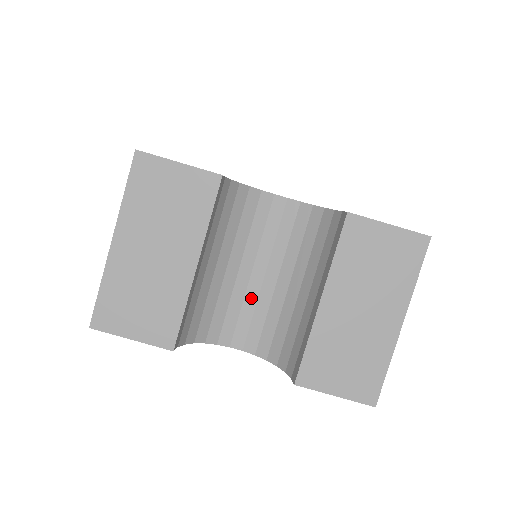
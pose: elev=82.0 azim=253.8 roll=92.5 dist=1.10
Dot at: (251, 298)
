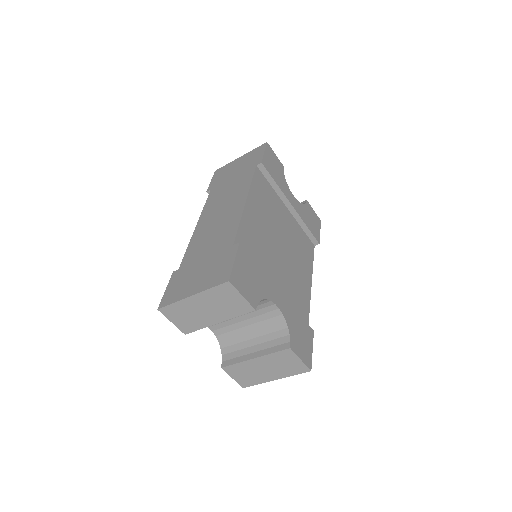
Dot at: (232, 322)
